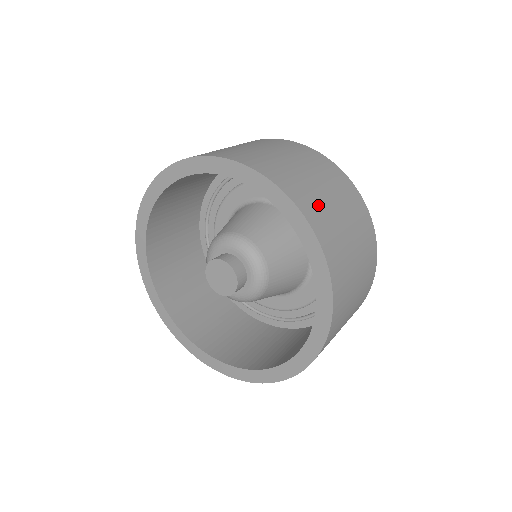
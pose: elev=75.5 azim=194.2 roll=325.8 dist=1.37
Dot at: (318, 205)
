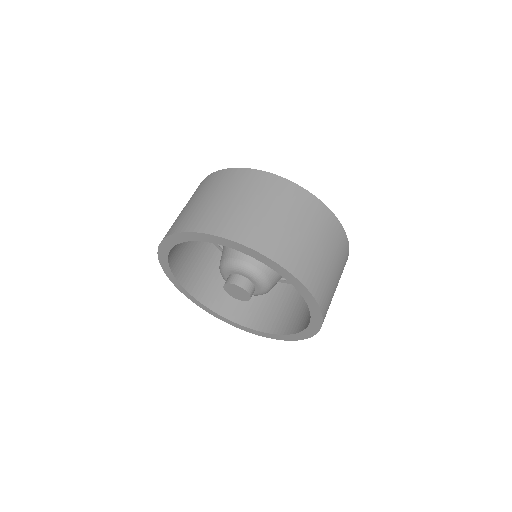
Dot at: occluded
